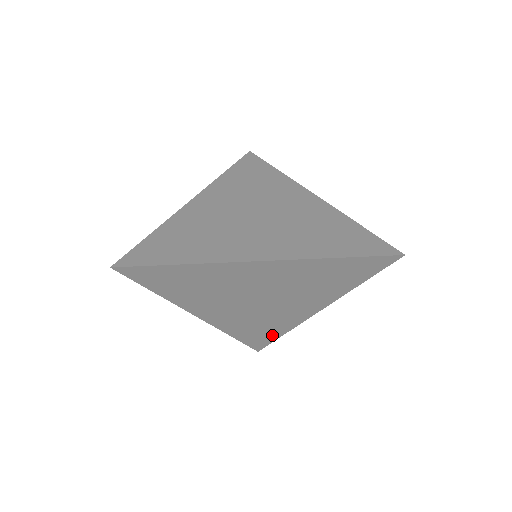
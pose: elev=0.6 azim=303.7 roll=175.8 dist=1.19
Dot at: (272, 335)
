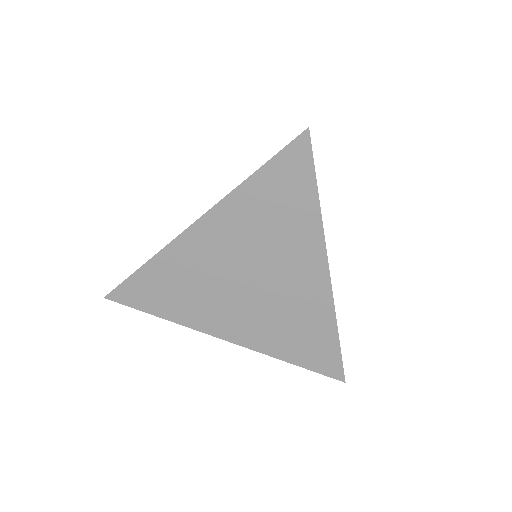
Dot at: (327, 340)
